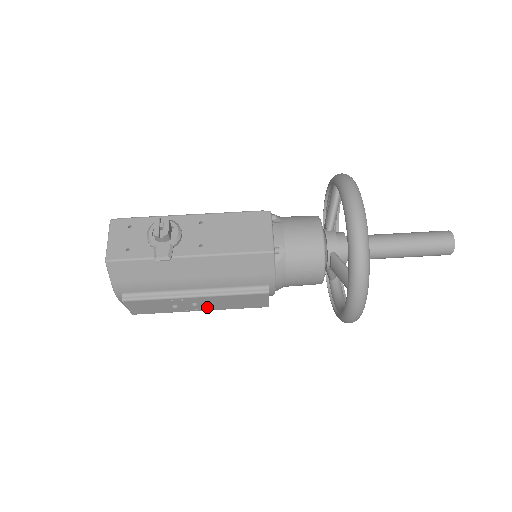
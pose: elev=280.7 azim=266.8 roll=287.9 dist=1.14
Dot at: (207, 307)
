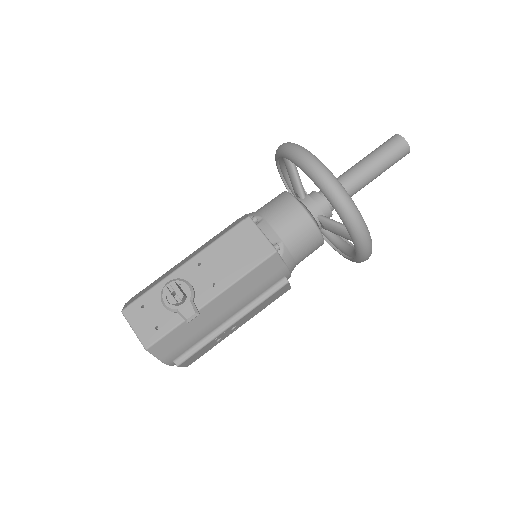
Dot at: (244, 322)
